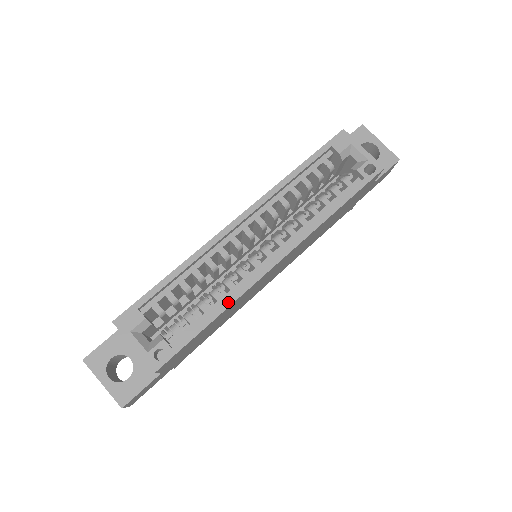
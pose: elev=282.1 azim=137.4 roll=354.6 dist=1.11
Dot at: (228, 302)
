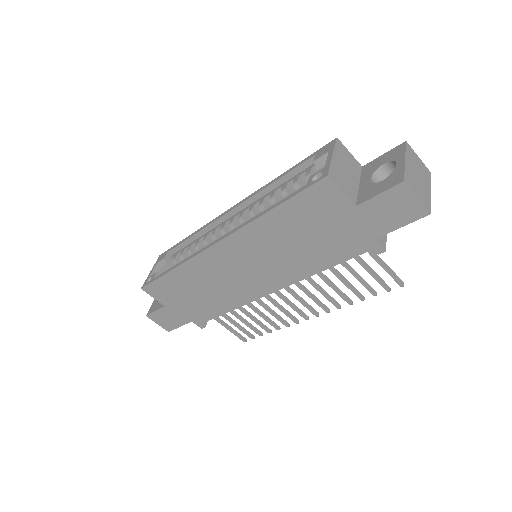
Dot at: (182, 262)
